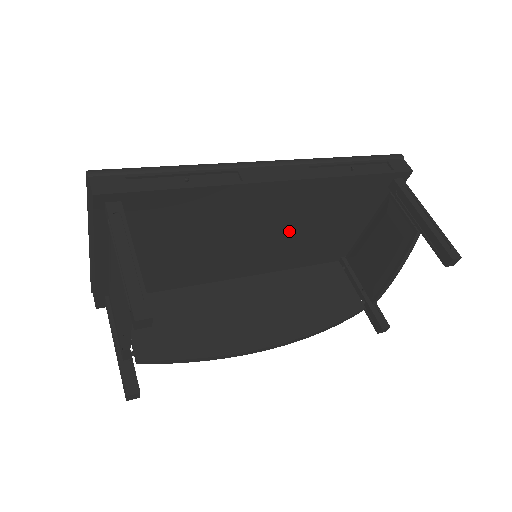
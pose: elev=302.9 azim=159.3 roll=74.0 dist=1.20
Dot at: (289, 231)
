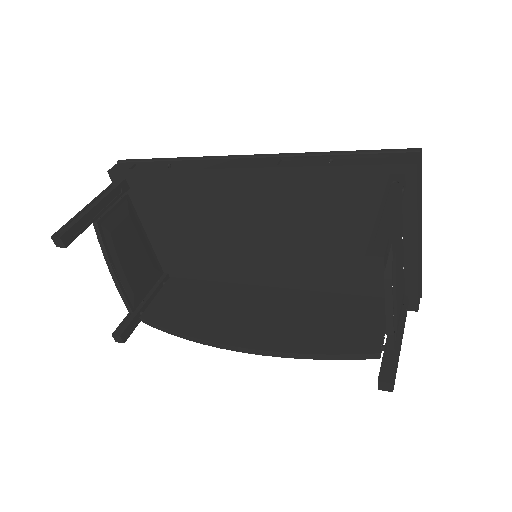
Dot at: (289, 235)
